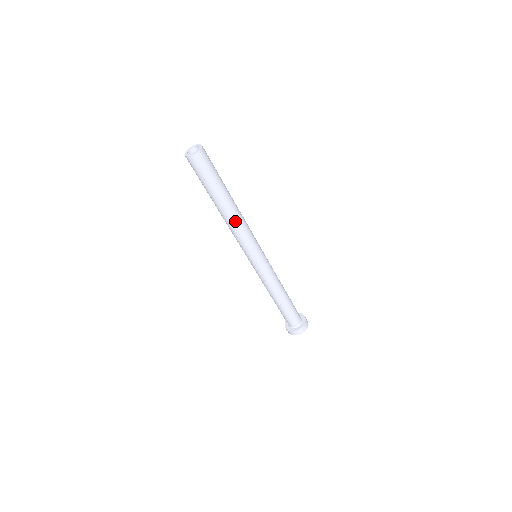
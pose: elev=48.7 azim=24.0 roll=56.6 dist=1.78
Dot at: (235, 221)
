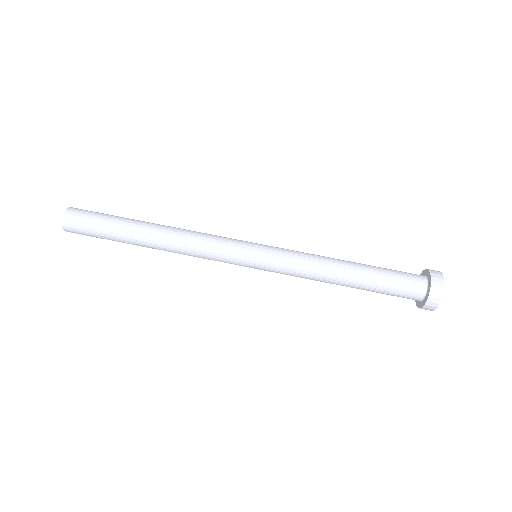
Dot at: (178, 231)
